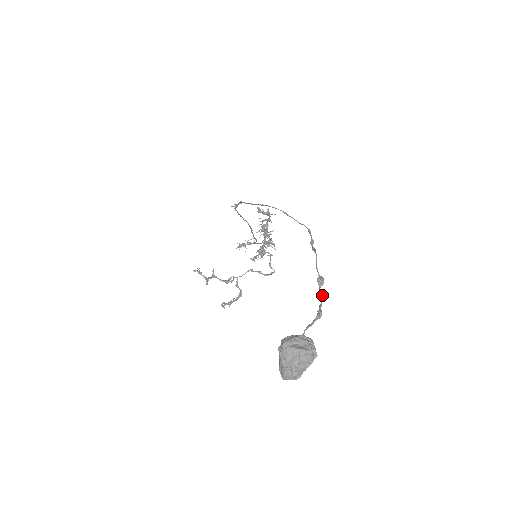
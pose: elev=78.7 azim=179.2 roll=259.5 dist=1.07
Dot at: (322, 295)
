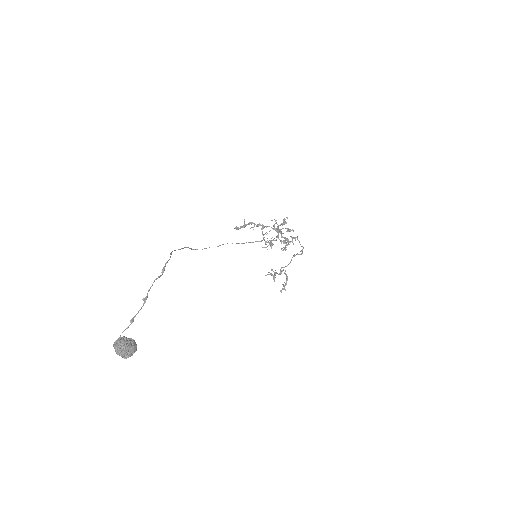
Dot at: (141, 308)
